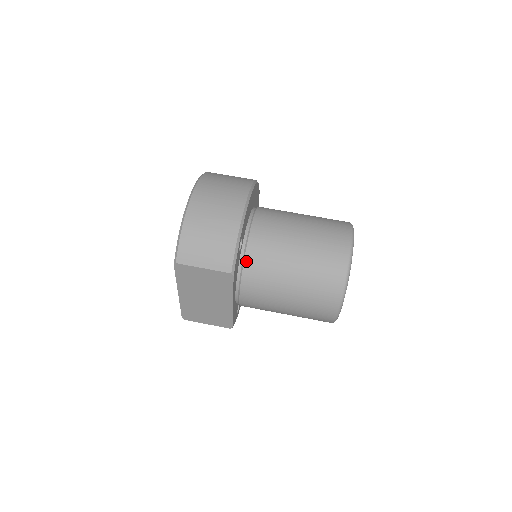
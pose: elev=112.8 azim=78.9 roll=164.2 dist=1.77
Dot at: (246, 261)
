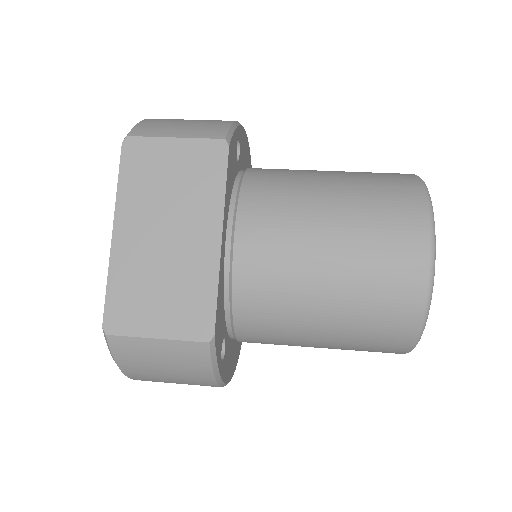
Dot at: (246, 177)
